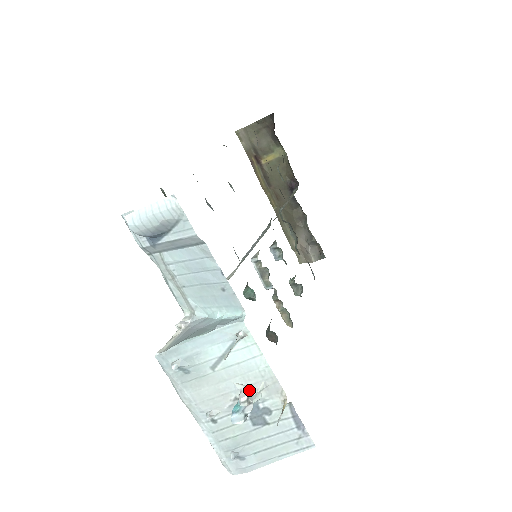
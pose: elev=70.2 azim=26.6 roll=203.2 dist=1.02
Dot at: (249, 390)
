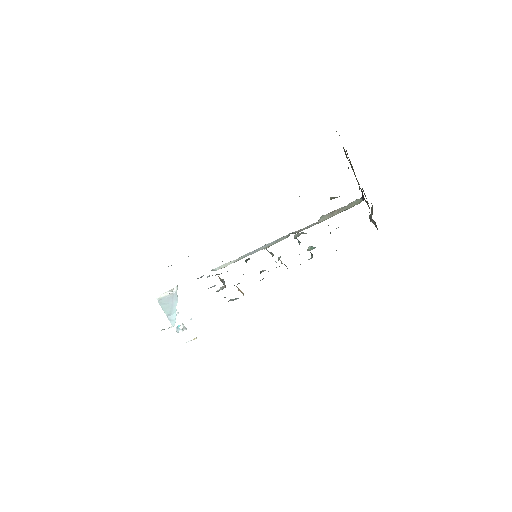
Dot at: (185, 327)
